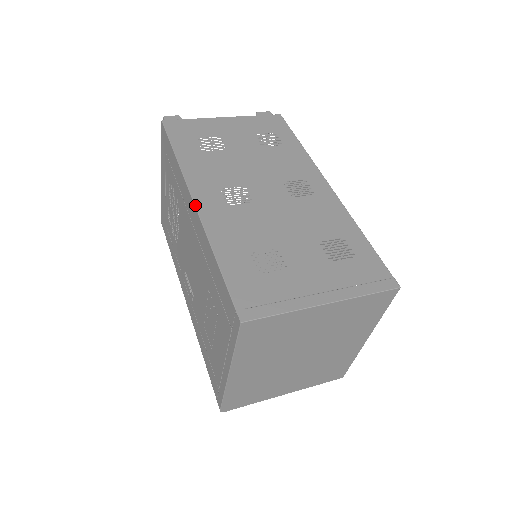
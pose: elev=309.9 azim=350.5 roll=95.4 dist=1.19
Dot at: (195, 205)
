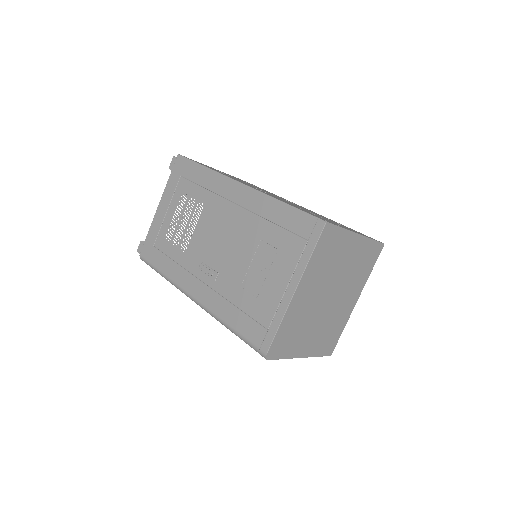
Dot at: (244, 184)
